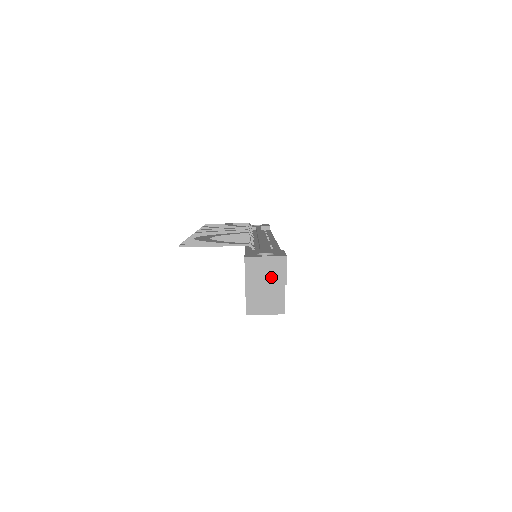
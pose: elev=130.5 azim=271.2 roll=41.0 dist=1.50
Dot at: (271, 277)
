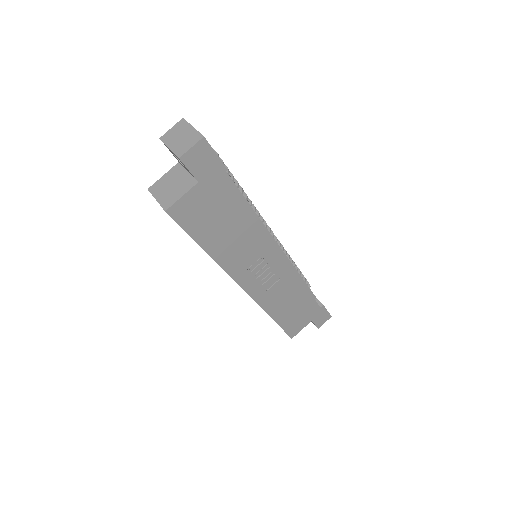
Dot at: (178, 144)
